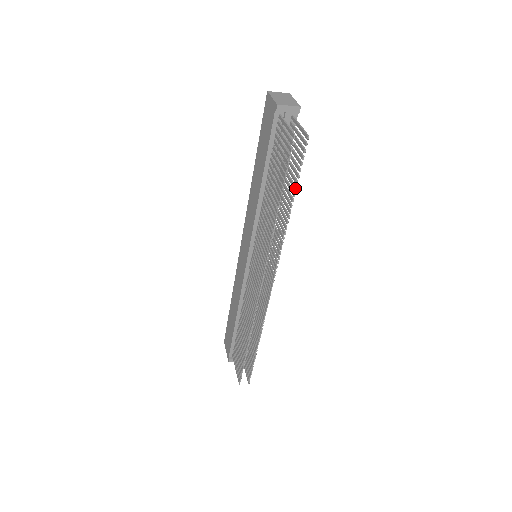
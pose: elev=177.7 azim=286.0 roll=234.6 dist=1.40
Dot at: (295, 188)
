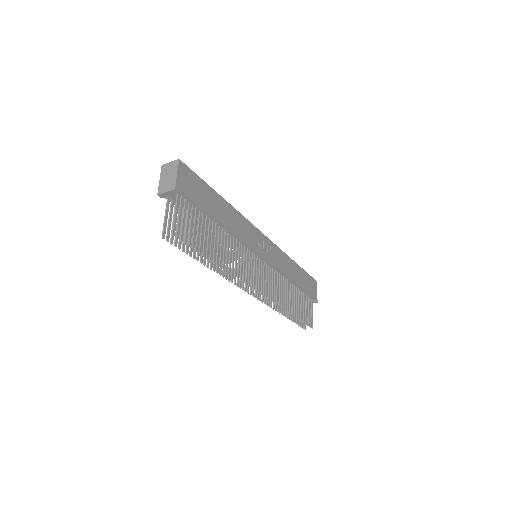
Dot at: (202, 255)
